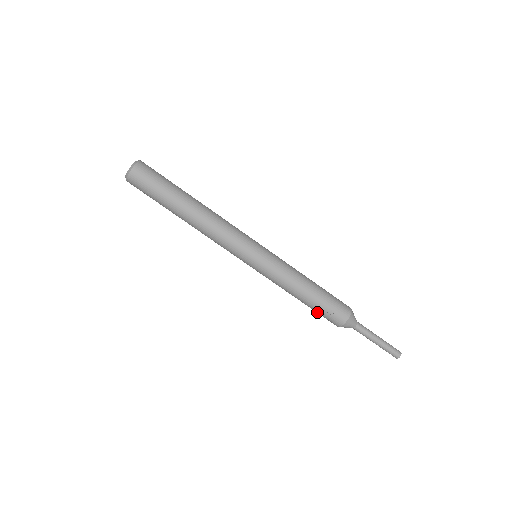
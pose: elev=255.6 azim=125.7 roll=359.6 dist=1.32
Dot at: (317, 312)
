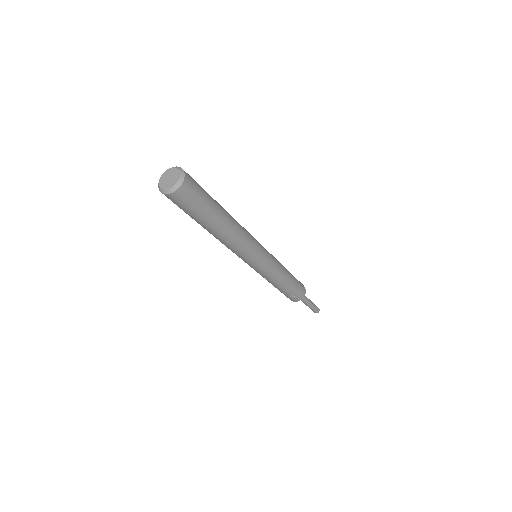
Dot at: (281, 292)
